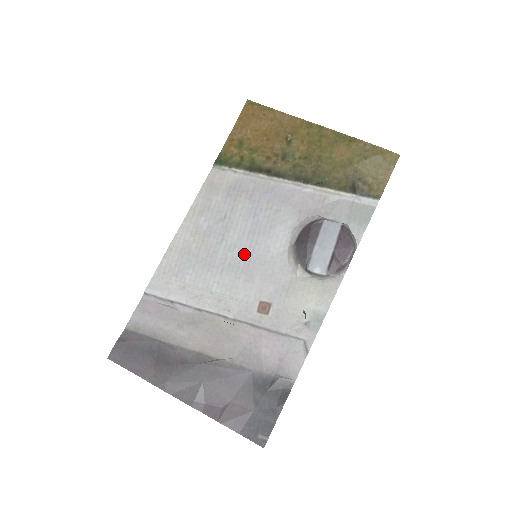
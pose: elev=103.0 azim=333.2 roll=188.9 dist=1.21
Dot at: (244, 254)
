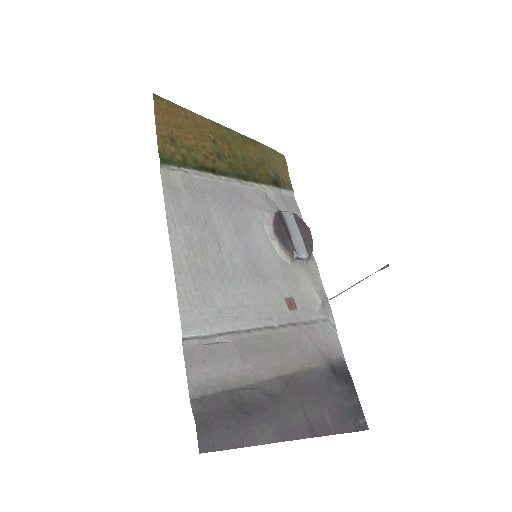
Dot at: (246, 257)
